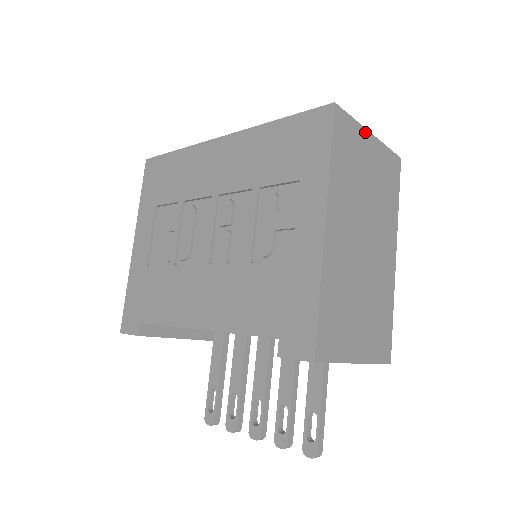
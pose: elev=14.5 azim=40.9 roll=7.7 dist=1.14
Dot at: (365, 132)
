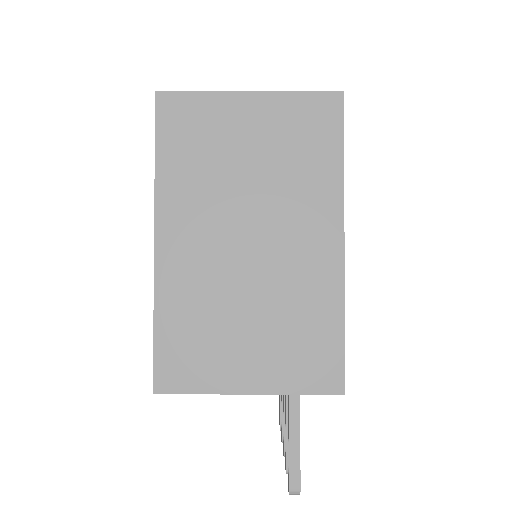
Dot at: (232, 97)
